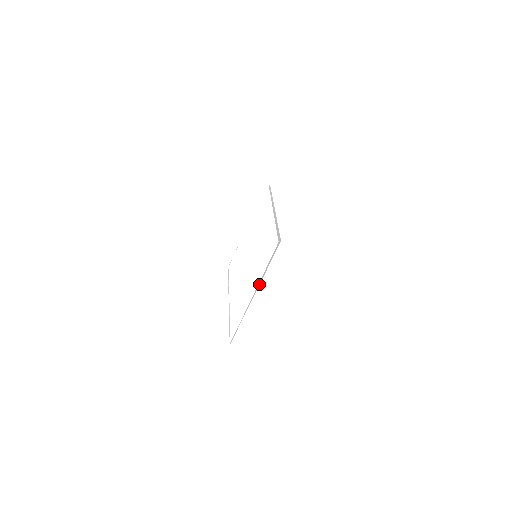
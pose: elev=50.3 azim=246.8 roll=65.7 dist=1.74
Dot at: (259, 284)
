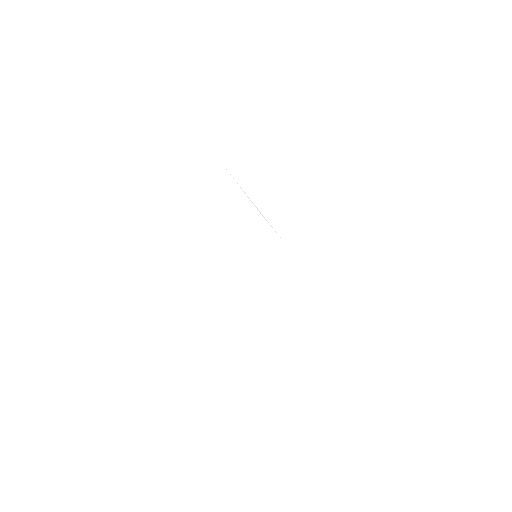
Dot at: (259, 300)
